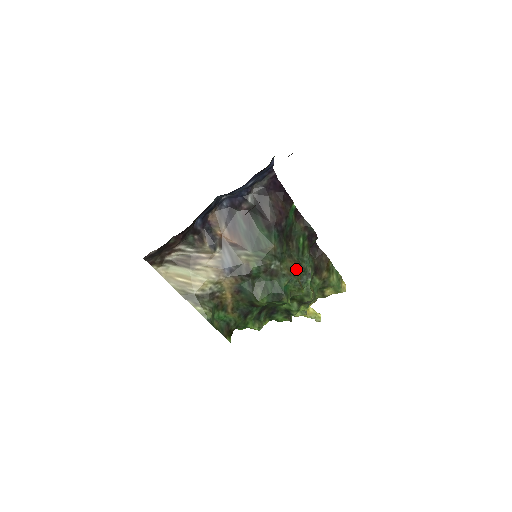
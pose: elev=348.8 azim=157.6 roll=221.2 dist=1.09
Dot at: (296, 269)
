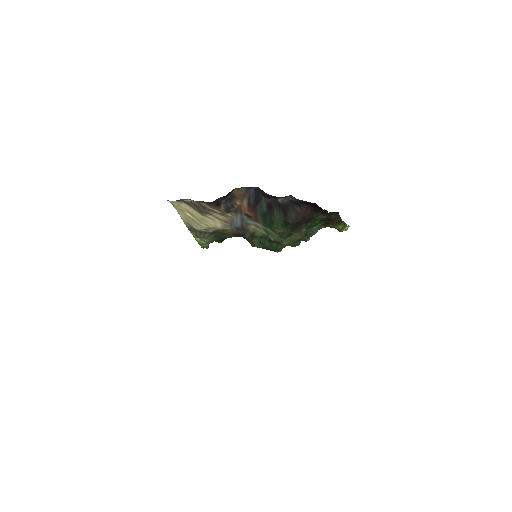
Dot at: (299, 239)
